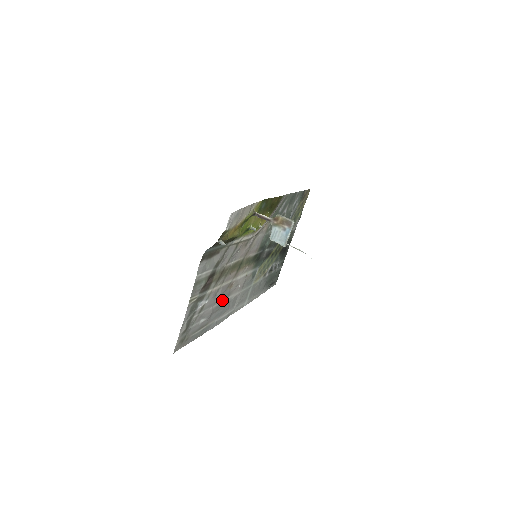
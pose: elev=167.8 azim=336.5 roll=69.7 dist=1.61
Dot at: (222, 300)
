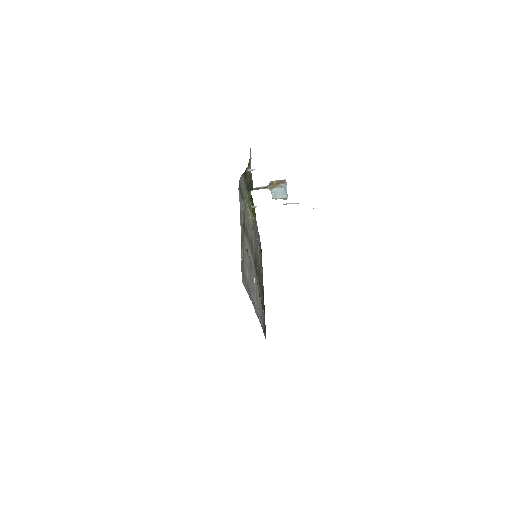
Dot at: (250, 274)
